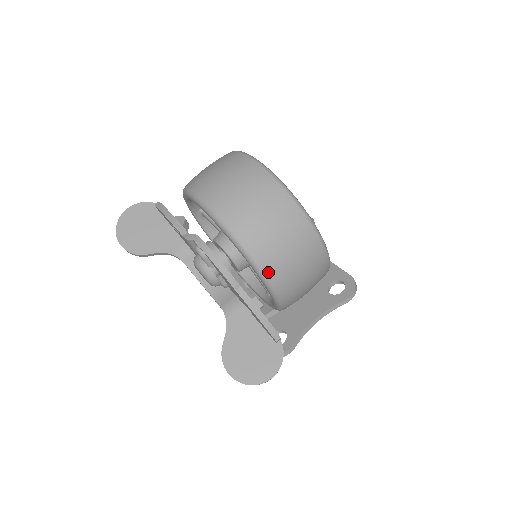
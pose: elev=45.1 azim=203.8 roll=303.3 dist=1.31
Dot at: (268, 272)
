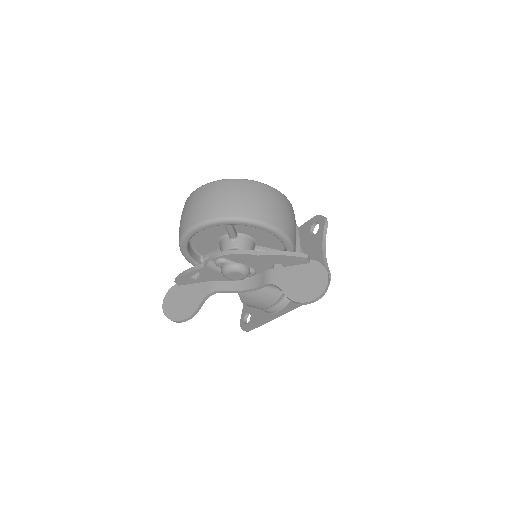
Dot at: (258, 218)
